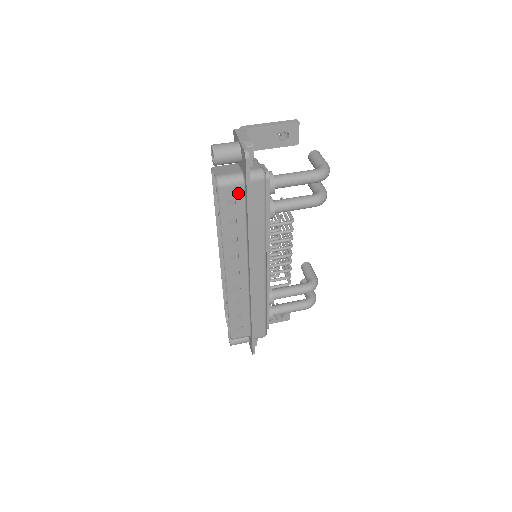
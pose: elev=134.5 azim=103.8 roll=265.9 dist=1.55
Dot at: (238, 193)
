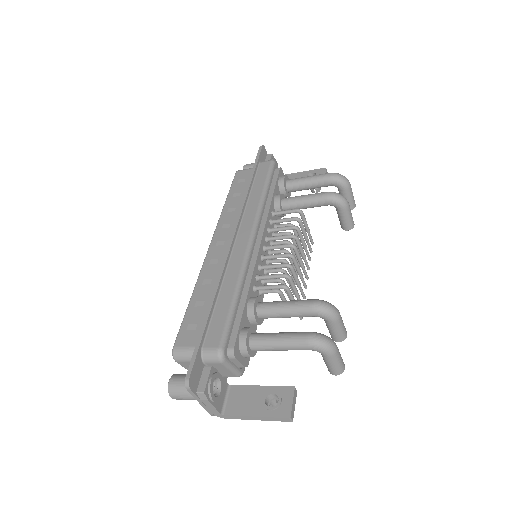
Dot at: (249, 174)
